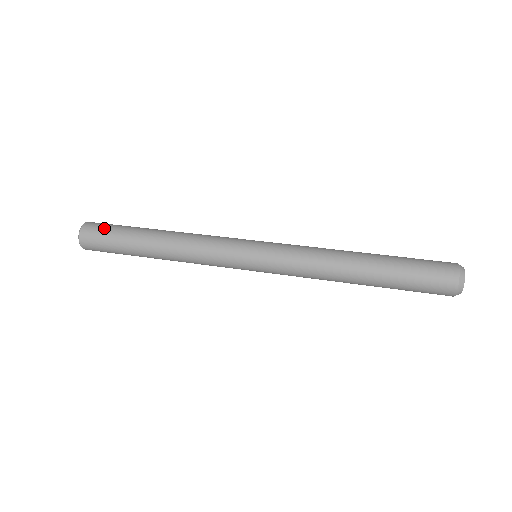
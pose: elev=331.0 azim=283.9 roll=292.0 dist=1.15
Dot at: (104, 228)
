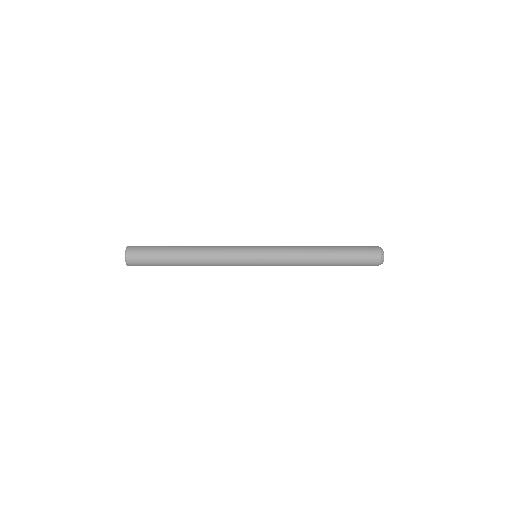
Dot at: occluded
